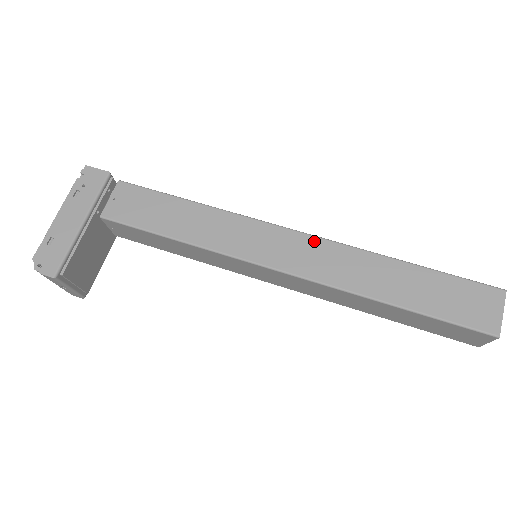
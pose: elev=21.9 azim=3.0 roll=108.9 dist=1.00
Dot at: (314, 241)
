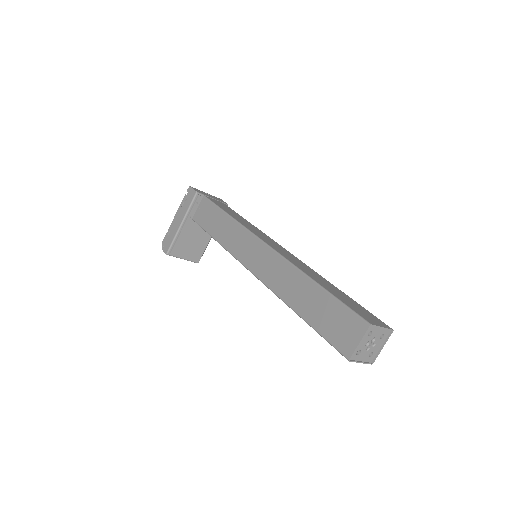
Dot at: (272, 254)
